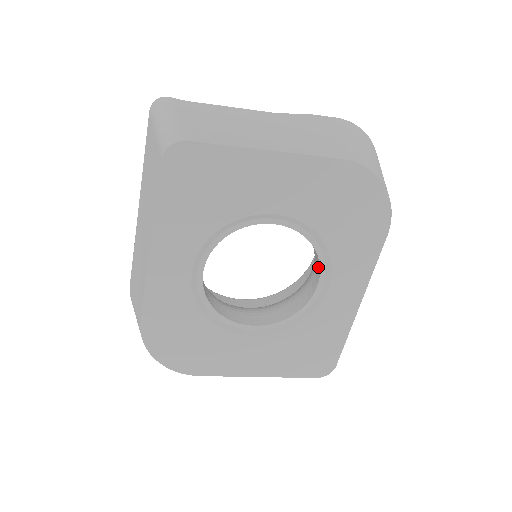
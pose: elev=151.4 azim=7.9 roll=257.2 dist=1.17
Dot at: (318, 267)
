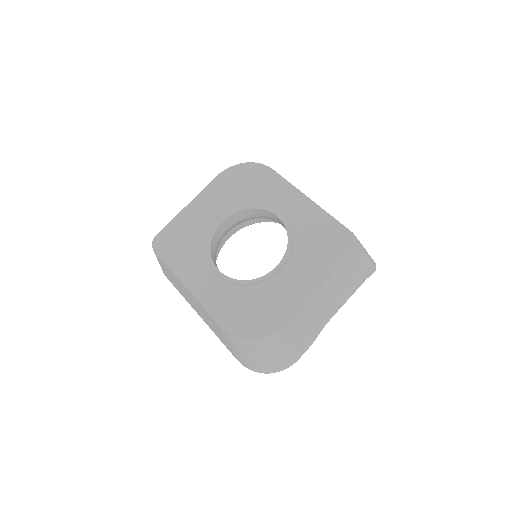
Dot at: (270, 214)
